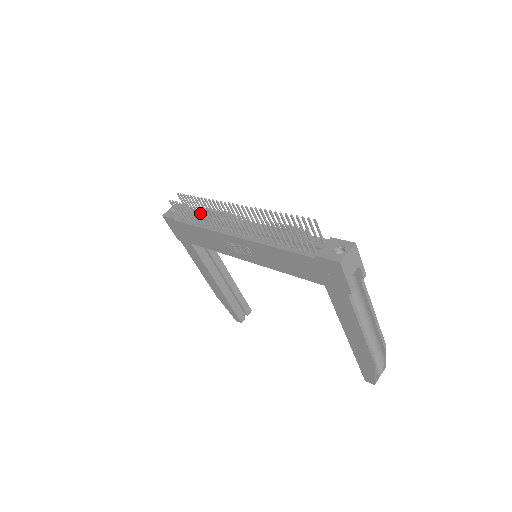
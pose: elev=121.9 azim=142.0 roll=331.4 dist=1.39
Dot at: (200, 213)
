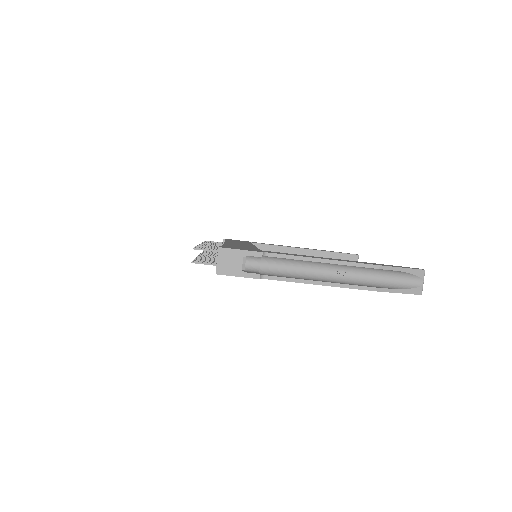
Dot at: occluded
